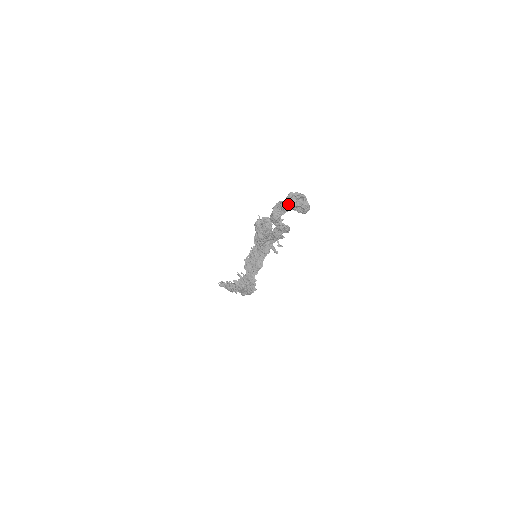
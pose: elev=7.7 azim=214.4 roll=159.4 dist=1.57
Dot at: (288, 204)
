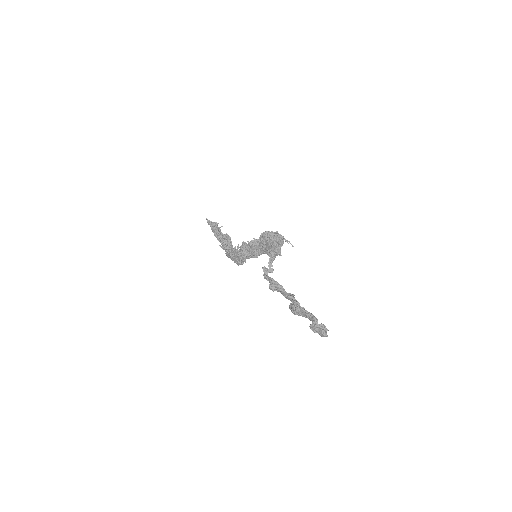
Dot at: (312, 329)
